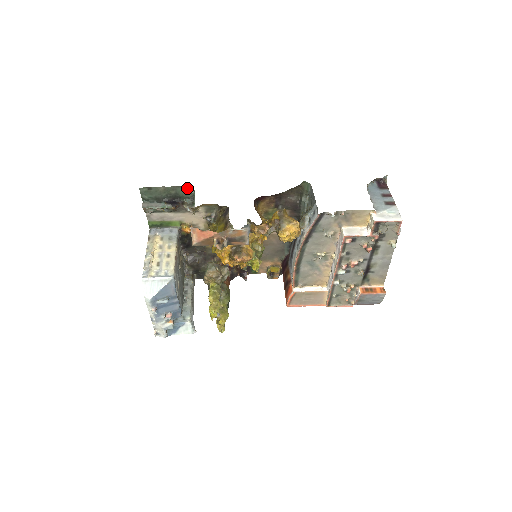
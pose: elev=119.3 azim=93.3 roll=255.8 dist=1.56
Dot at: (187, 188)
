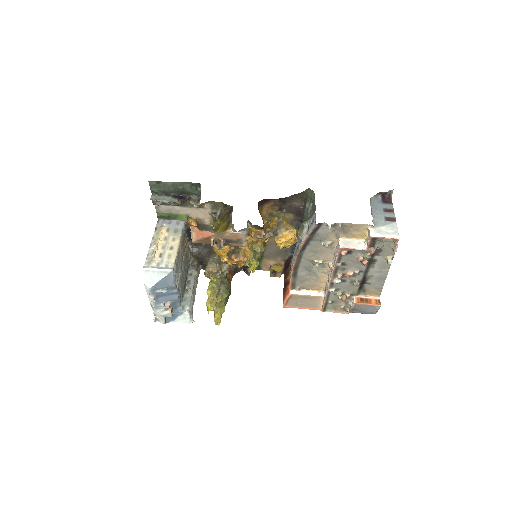
Dot at: (194, 185)
